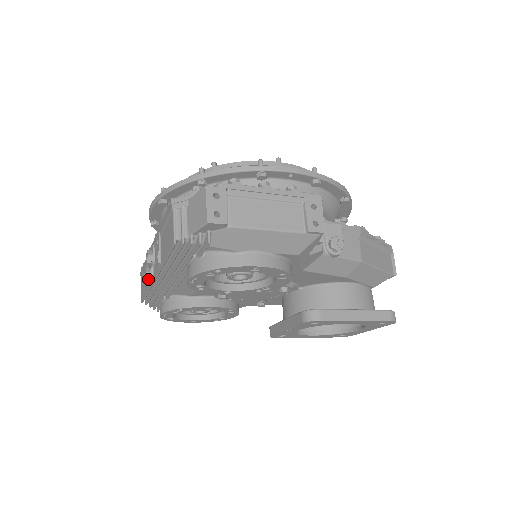
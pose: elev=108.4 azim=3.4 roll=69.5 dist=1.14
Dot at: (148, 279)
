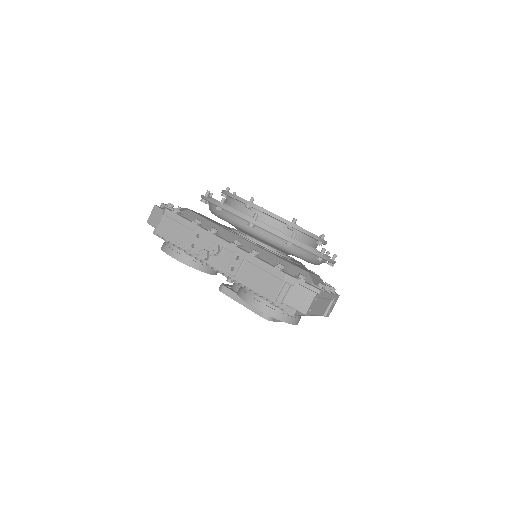
Dot at: (203, 260)
